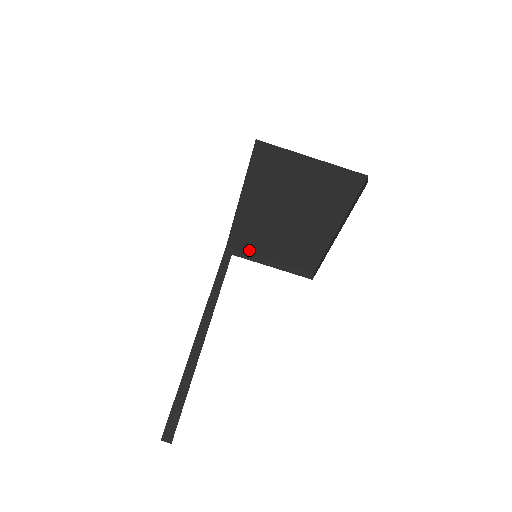
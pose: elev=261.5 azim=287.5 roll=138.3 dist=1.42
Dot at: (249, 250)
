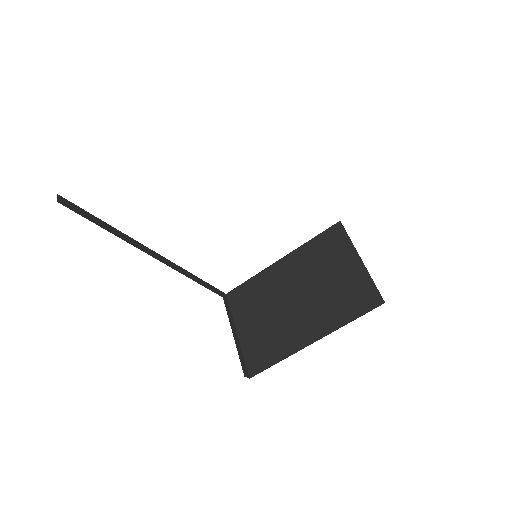
Dot at: (235, 310)
